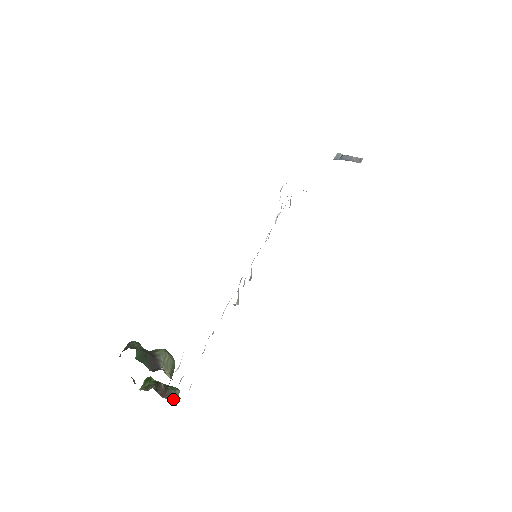
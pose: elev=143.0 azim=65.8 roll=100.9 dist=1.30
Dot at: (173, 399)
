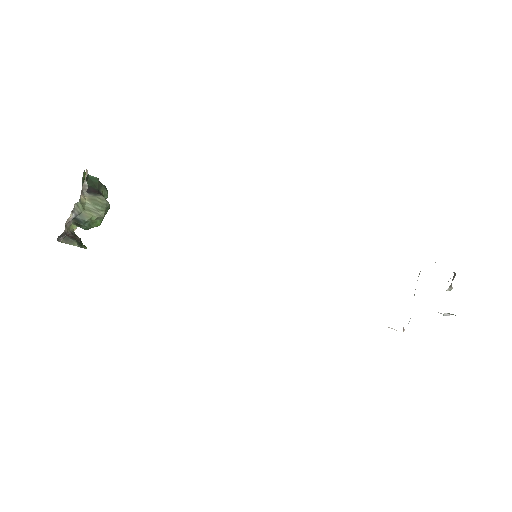
Dot at: (66, 235)
